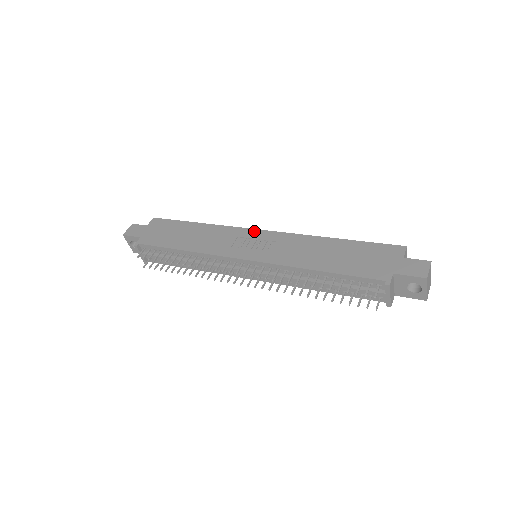
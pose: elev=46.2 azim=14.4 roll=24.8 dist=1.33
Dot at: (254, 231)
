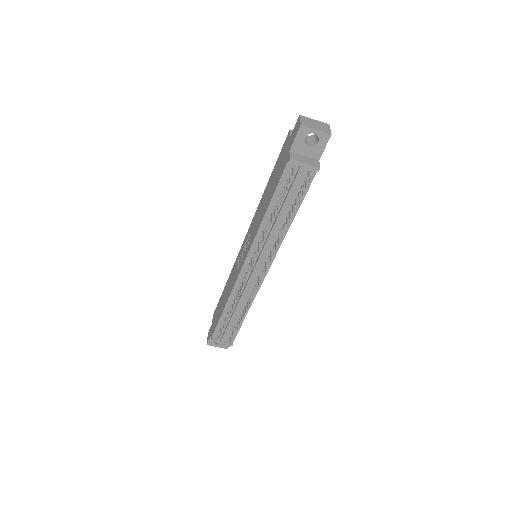
Dot at: (242, 246)
